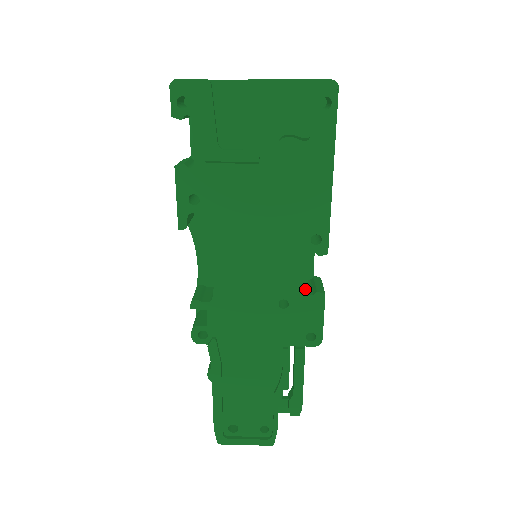
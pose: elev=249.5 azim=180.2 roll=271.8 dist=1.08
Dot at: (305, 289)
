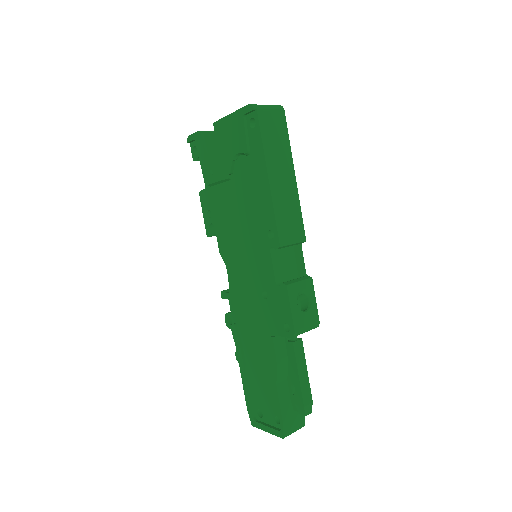
Dot at: (274, 281)
